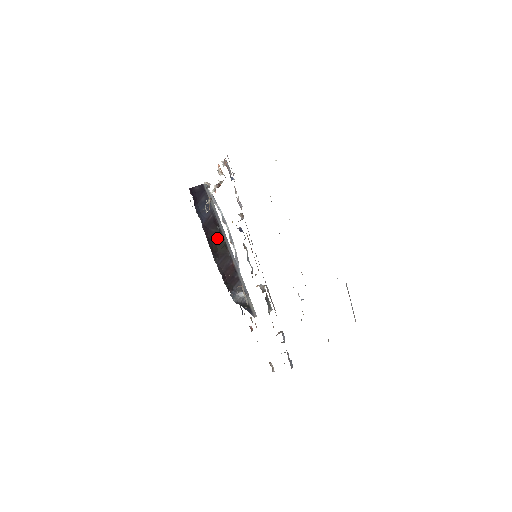
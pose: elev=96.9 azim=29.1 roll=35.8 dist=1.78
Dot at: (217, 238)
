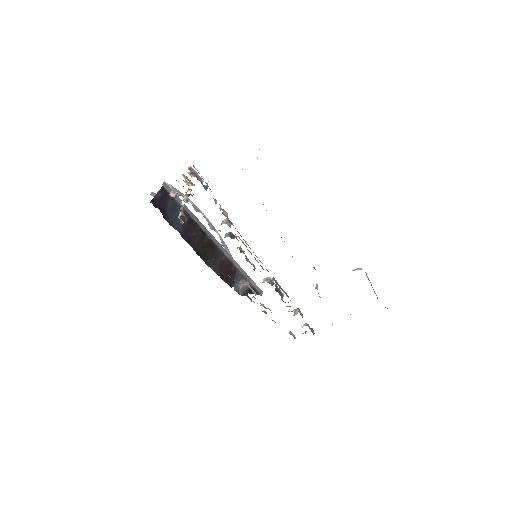
Dot at: (201, 240)
